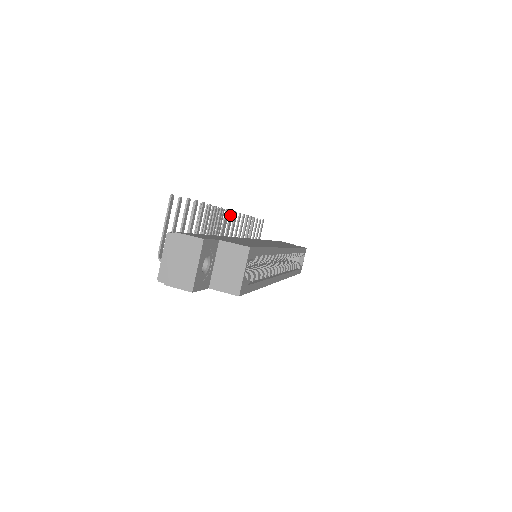
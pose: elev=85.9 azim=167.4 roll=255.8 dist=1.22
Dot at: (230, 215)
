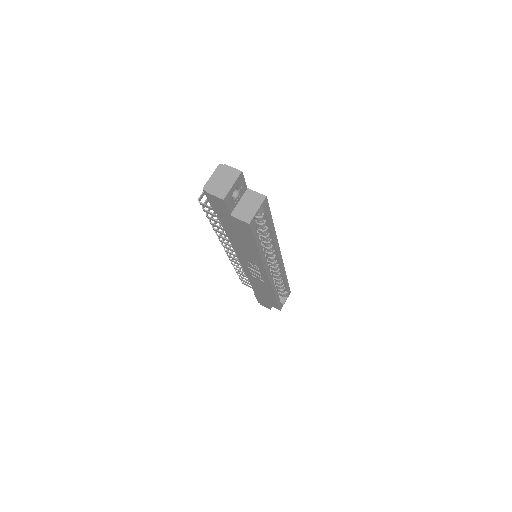
Dot at: occluded
